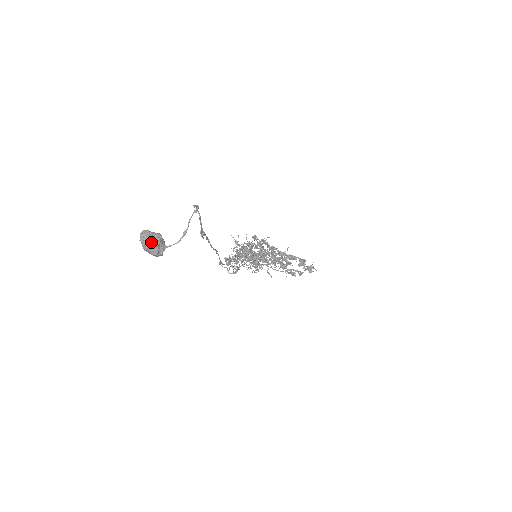
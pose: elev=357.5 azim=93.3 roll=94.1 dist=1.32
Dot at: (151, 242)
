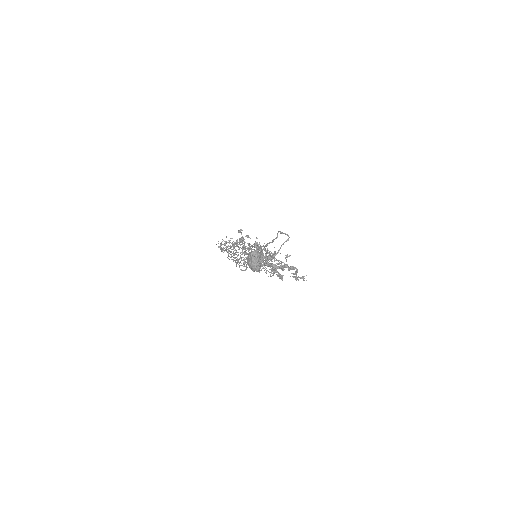
Dot at: (259, 261)
